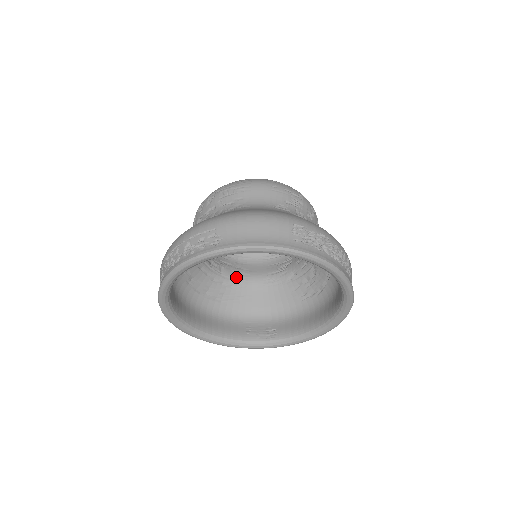
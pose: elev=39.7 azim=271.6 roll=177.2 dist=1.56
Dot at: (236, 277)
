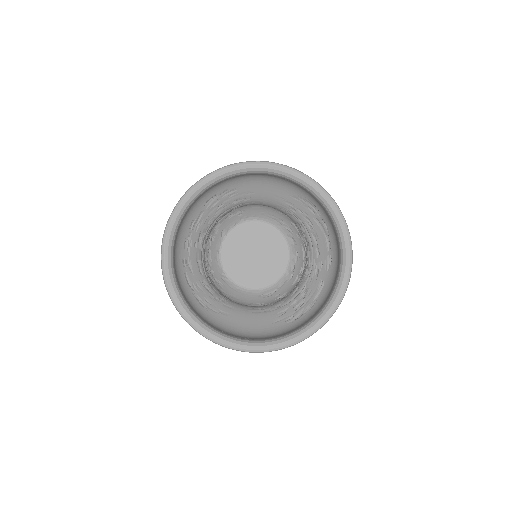
Dot at: (223, 296)
